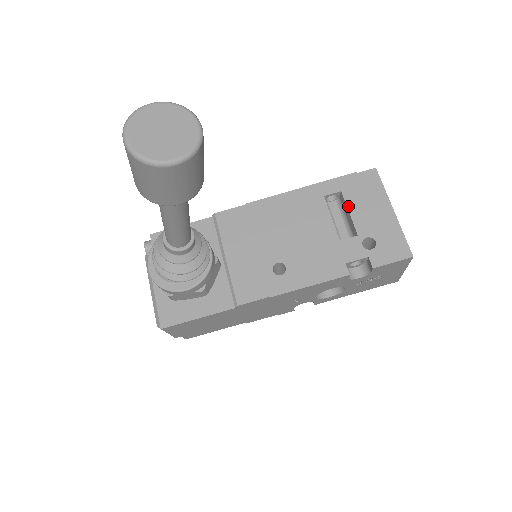
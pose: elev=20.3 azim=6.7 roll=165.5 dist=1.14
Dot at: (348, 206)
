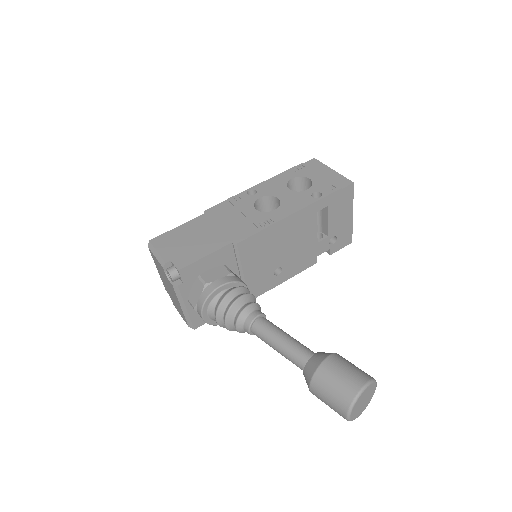
Dot at: (329, 217)
